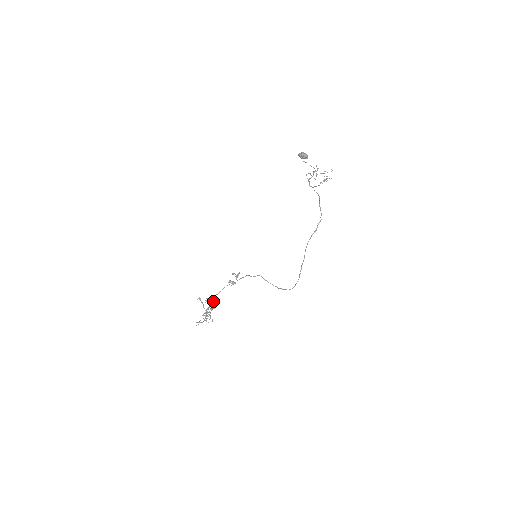
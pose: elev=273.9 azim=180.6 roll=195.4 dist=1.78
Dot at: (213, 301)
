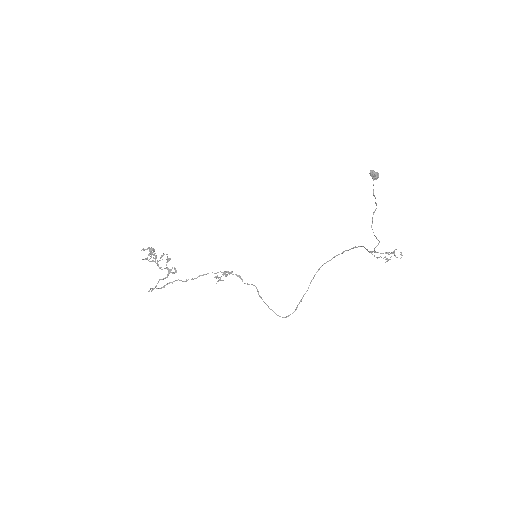
Dot at: occluded
